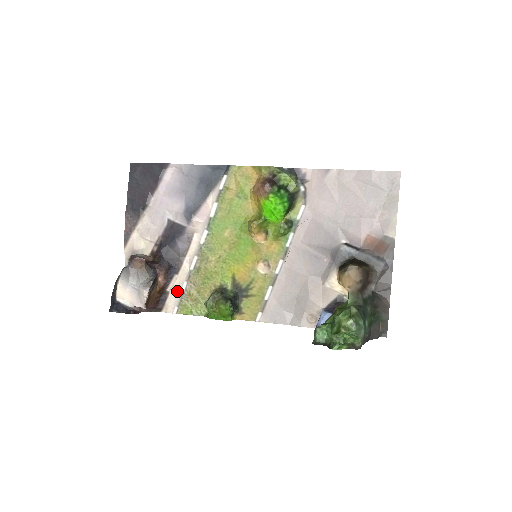
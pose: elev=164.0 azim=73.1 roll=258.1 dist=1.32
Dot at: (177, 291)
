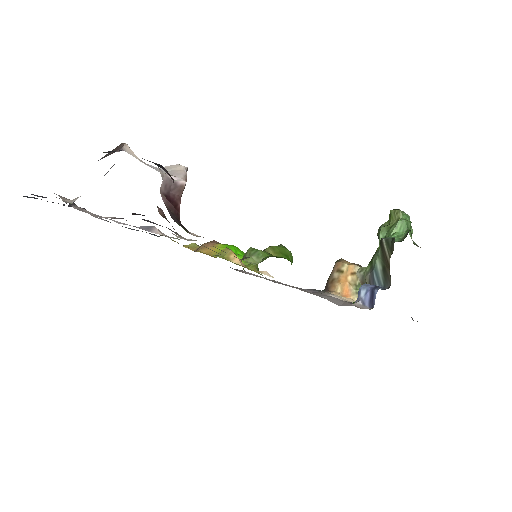
Dot at: occluded
